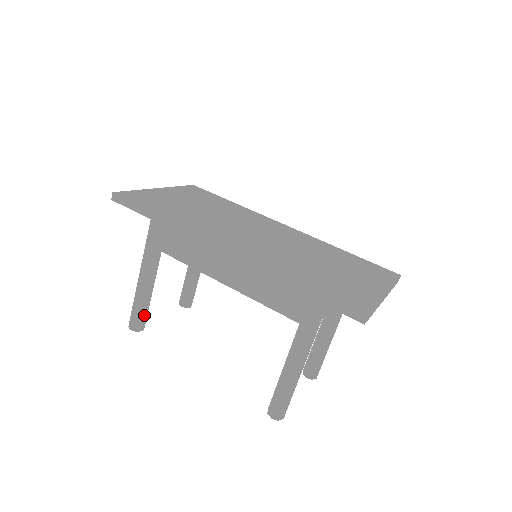
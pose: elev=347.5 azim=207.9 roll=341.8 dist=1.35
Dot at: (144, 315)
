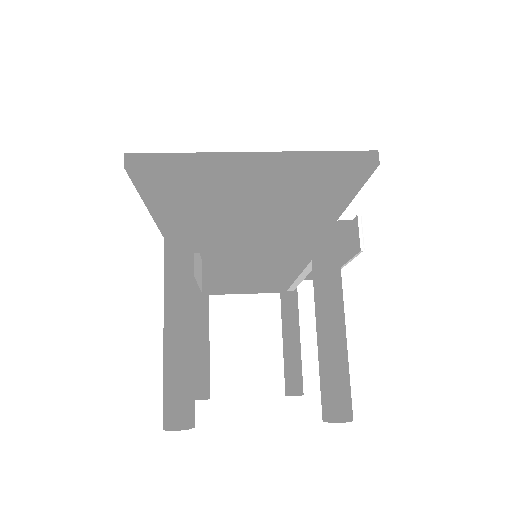
Dot at: (199, 377)
